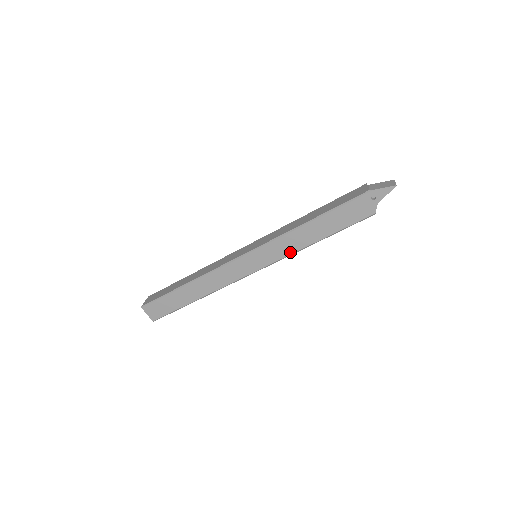
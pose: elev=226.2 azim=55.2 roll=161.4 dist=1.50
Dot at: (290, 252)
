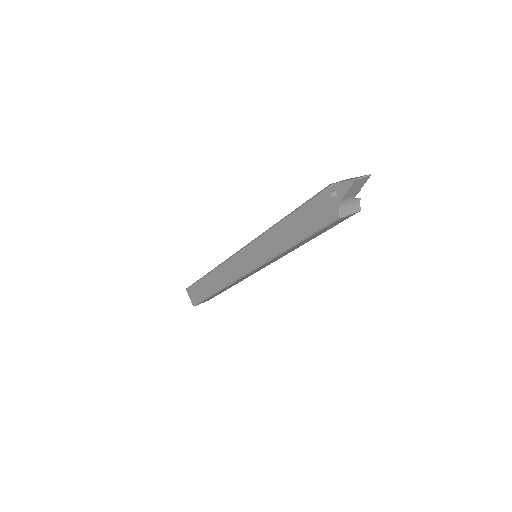
Dot at: (271, 255)
